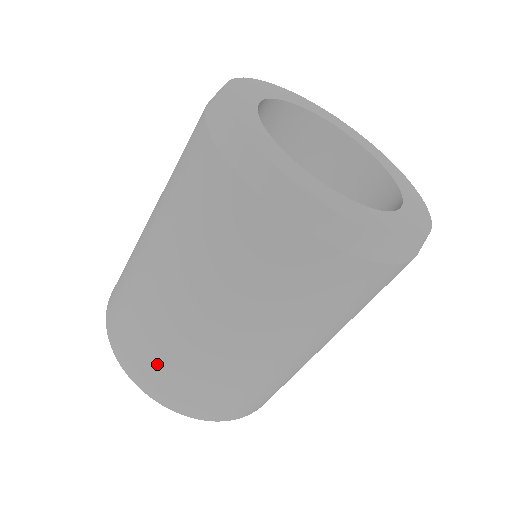
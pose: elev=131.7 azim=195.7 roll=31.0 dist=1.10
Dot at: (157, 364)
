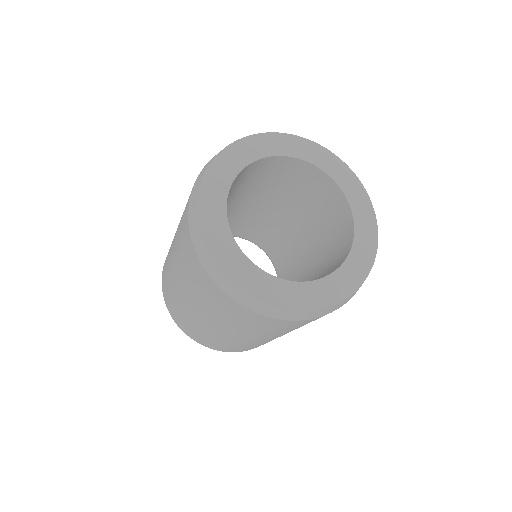
Dot at: (236, 348)
